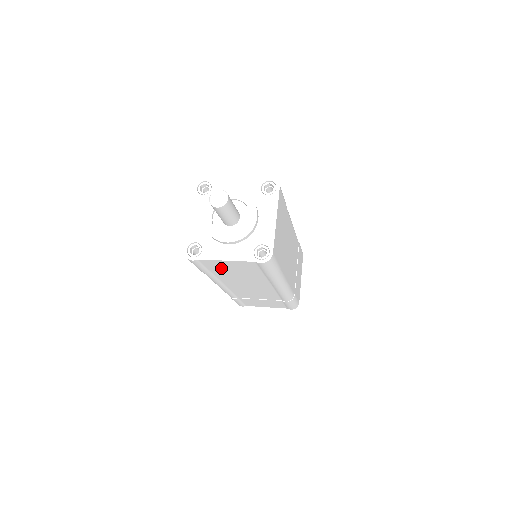
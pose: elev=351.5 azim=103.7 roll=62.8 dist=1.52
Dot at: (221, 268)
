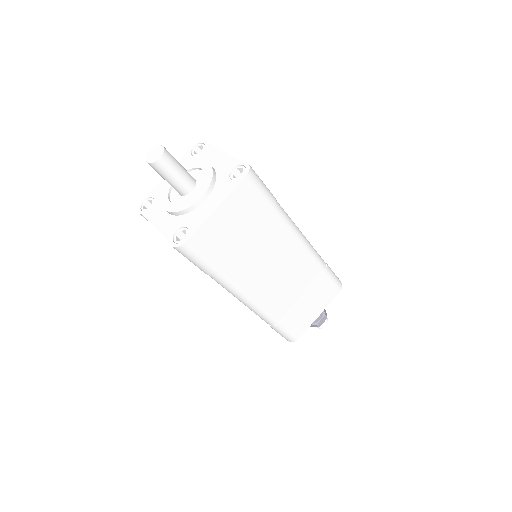
Dot at: occluded
